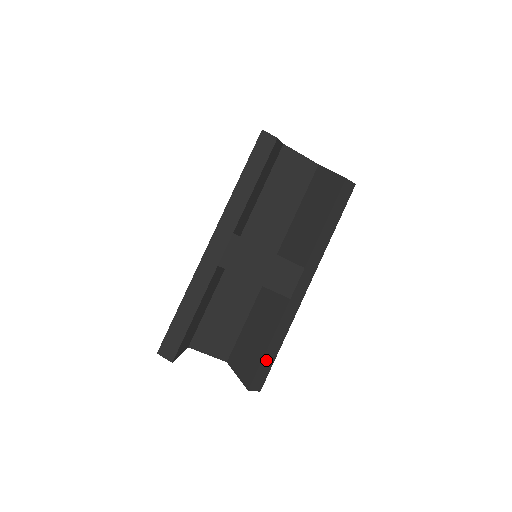
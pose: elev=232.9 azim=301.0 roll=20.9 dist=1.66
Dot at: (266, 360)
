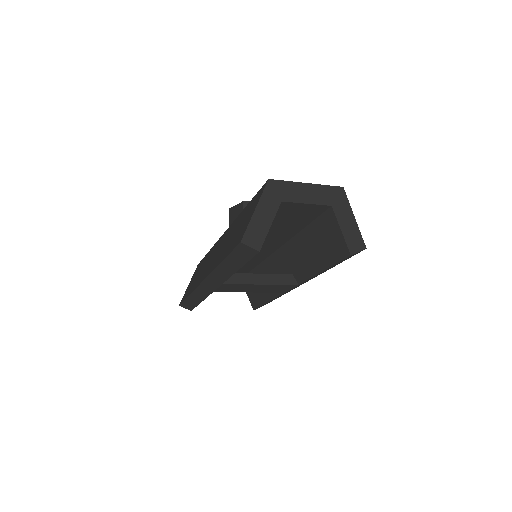
Dot at: occluded
